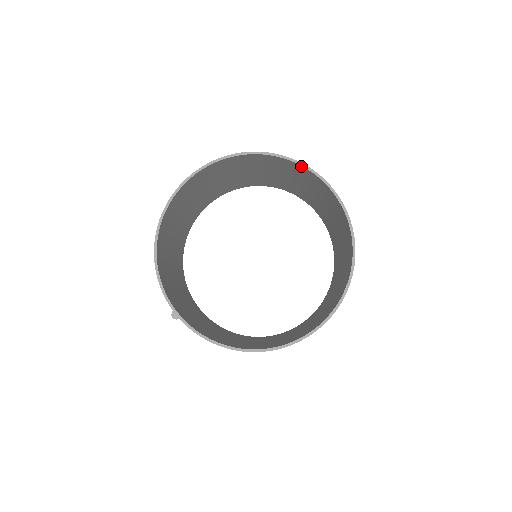
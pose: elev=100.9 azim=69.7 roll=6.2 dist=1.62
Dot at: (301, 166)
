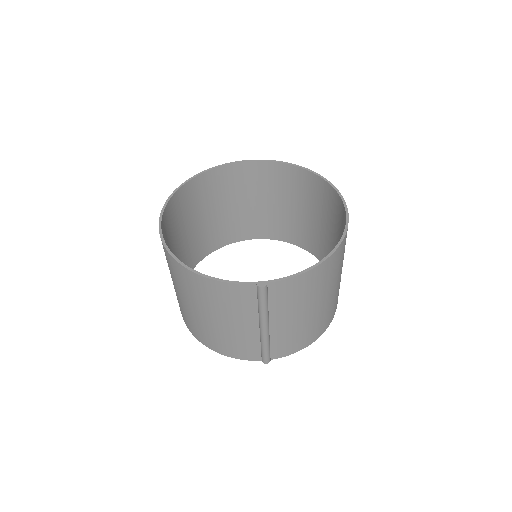
Dot at: (218, 168)
